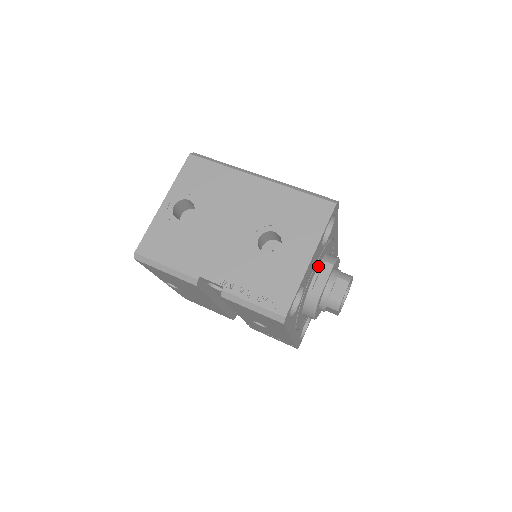
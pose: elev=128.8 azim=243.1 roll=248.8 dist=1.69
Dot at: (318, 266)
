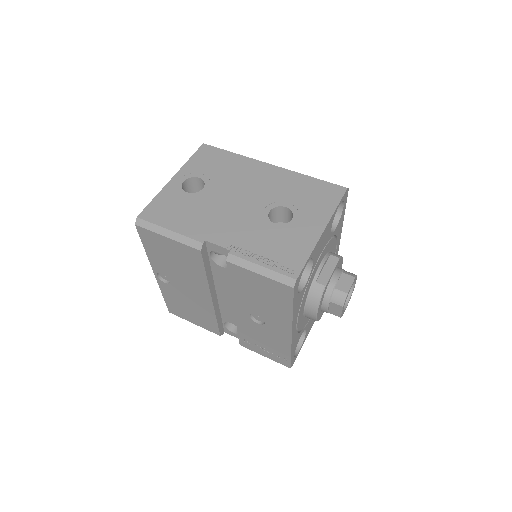
Dot at: (324, 257)
